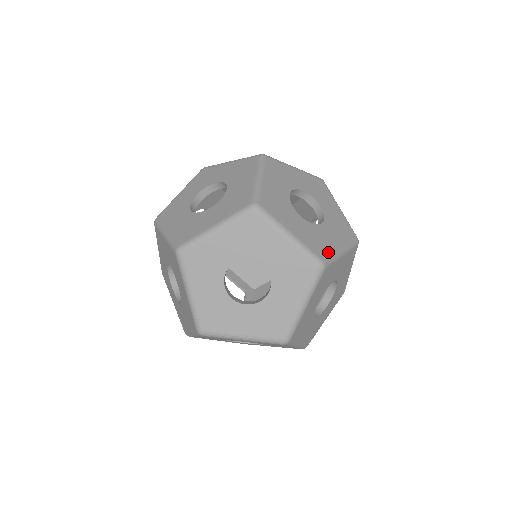
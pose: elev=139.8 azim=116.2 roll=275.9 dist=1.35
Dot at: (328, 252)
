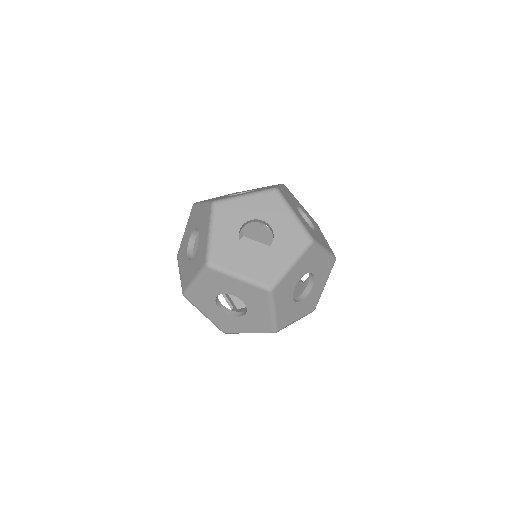
Dot at: (329, 247)
